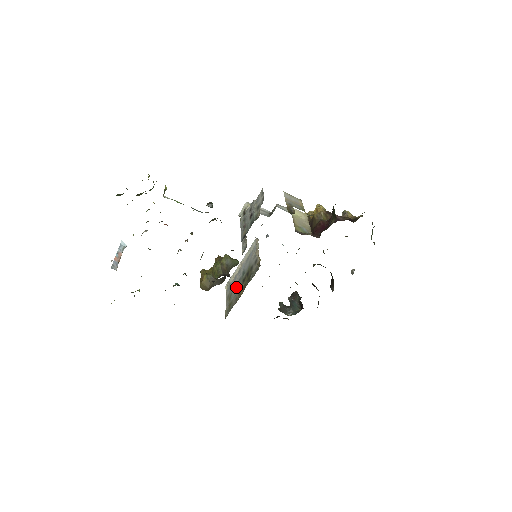
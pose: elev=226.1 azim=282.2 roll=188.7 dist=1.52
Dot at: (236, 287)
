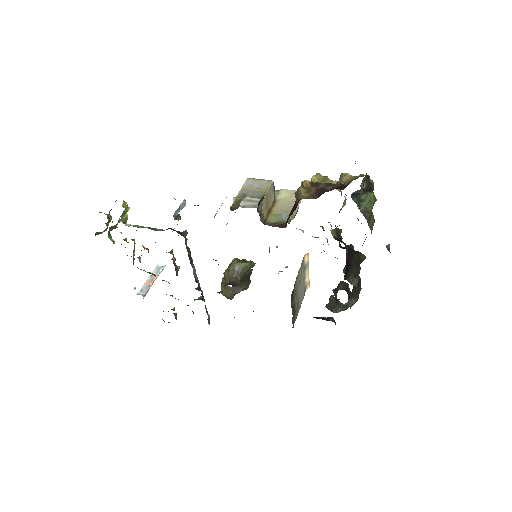
Dot at: occluded
